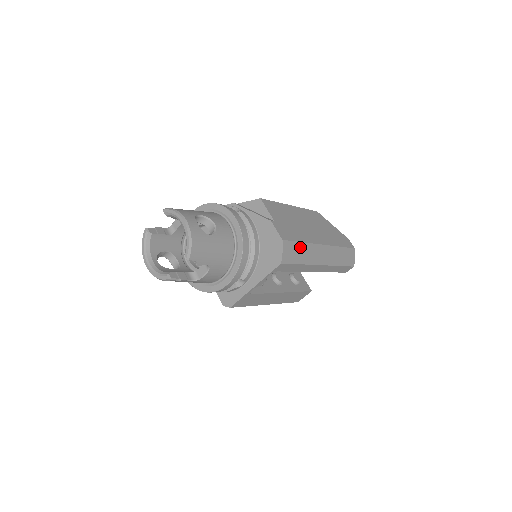
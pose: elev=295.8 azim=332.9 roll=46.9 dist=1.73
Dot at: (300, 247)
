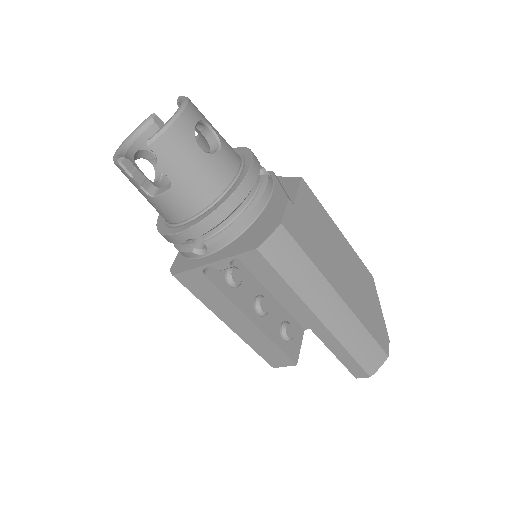
Dot at: (302, 261)
